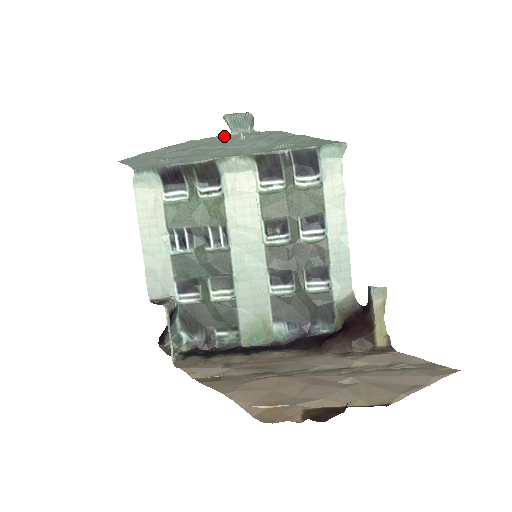
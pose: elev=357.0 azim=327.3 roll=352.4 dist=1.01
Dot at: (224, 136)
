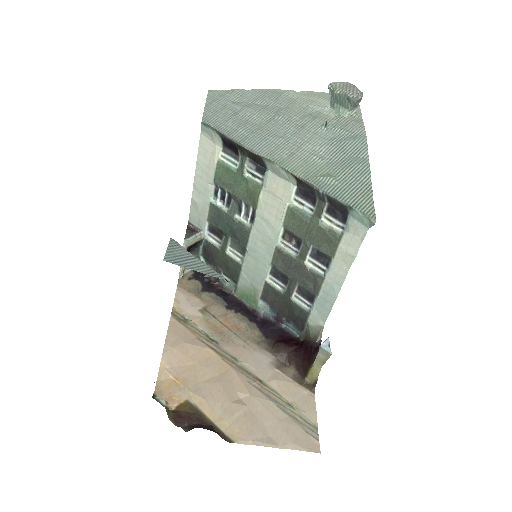
Dot at: (325, 102)
